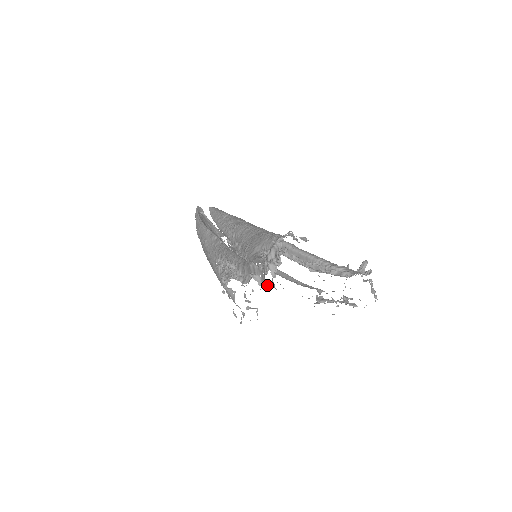
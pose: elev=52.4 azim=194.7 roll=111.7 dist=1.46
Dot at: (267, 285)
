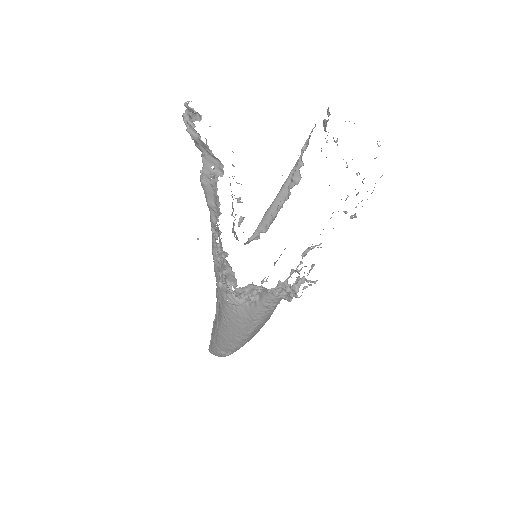
Dot at: occluded
